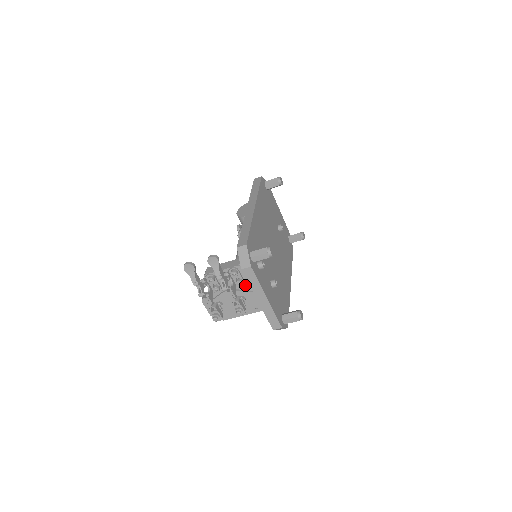
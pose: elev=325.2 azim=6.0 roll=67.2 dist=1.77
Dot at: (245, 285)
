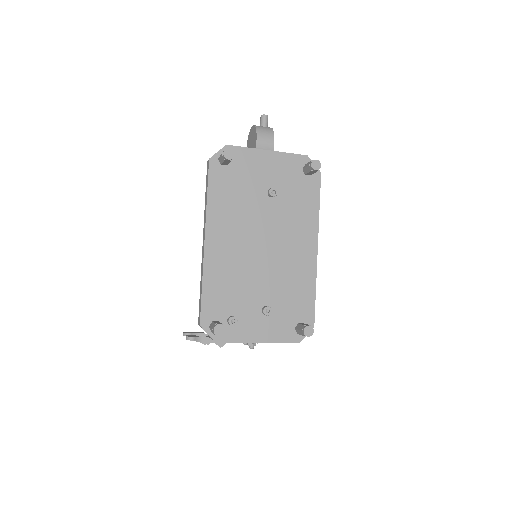
Dot at: occluded
